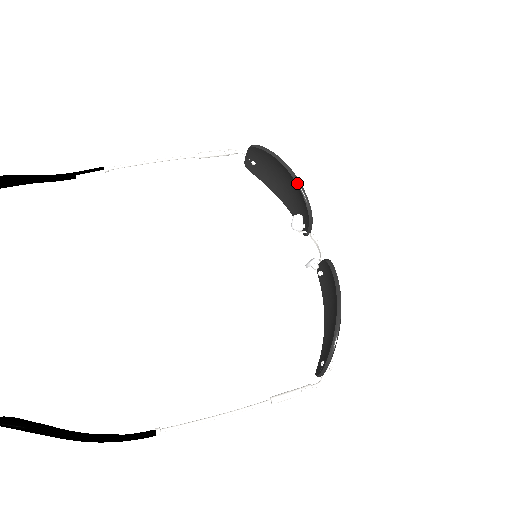
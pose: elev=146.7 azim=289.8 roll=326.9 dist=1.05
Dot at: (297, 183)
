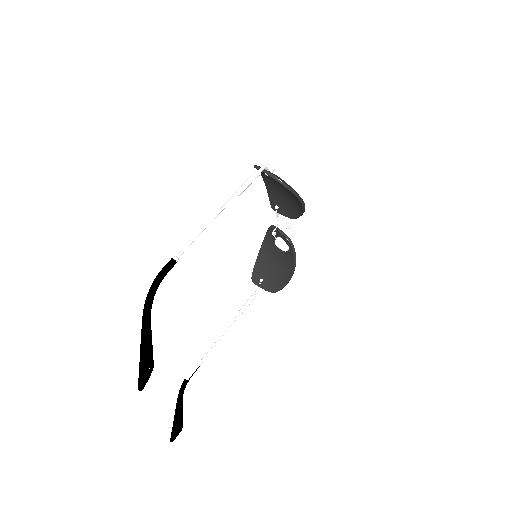
Dot at: occluded
